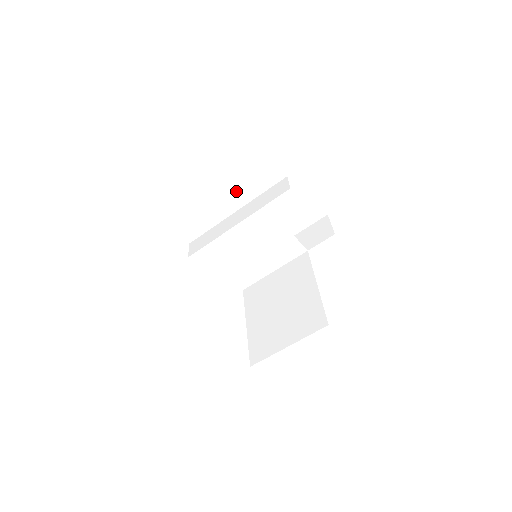
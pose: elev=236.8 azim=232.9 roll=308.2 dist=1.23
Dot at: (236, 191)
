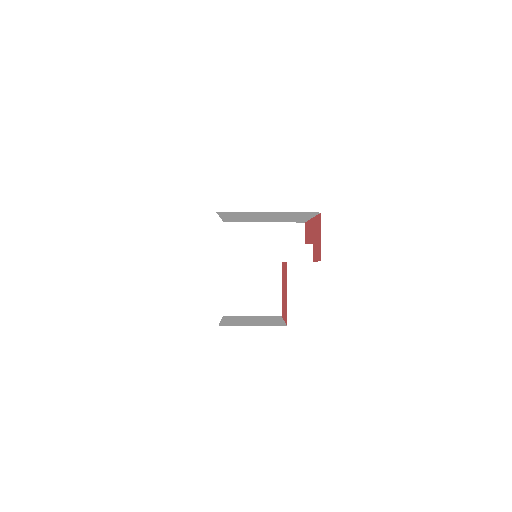
Dot at: occluded
